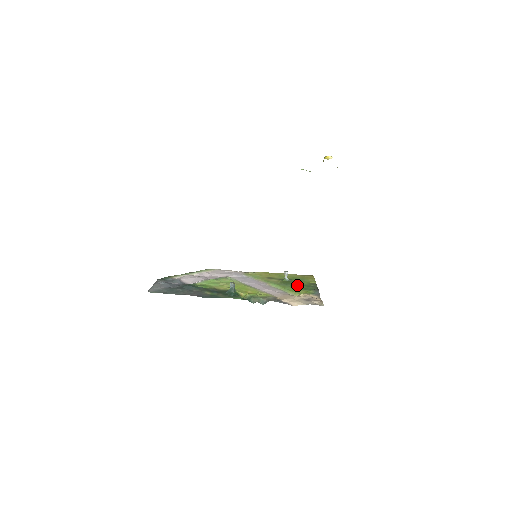
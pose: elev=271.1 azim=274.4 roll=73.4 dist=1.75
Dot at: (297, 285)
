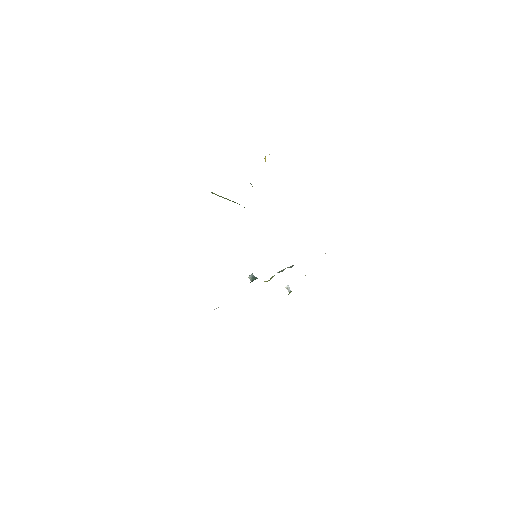
Dot at: occluded
